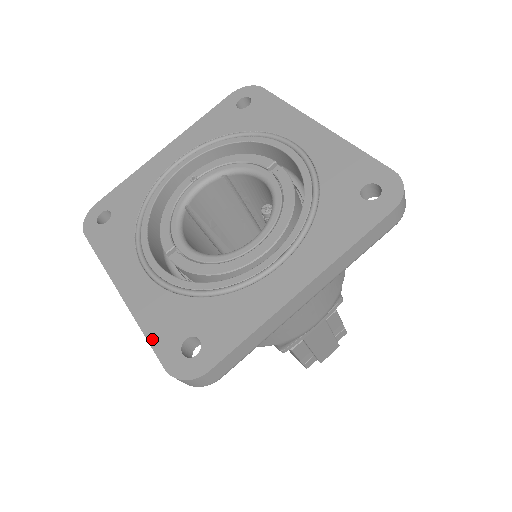
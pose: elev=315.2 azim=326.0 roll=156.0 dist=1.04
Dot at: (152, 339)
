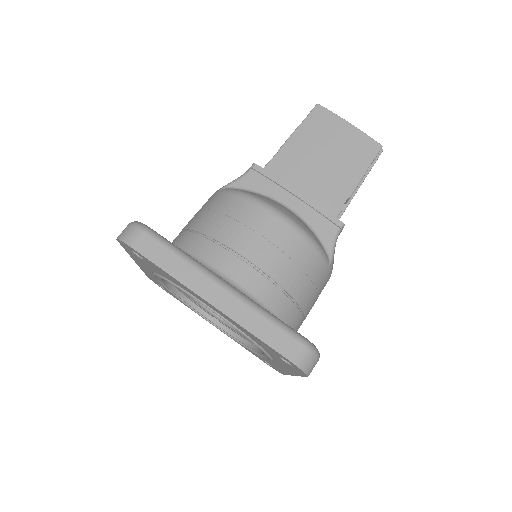
Dot at: occluded
